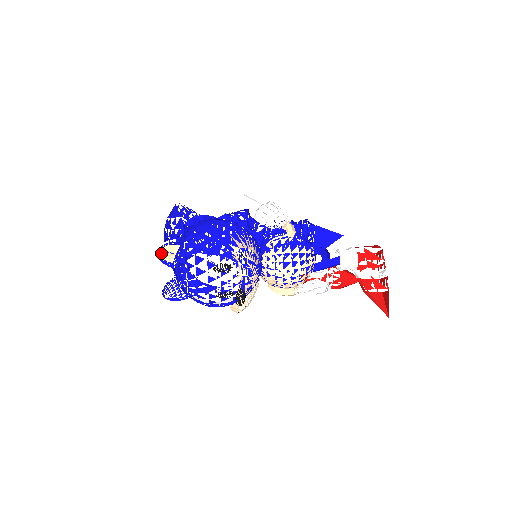
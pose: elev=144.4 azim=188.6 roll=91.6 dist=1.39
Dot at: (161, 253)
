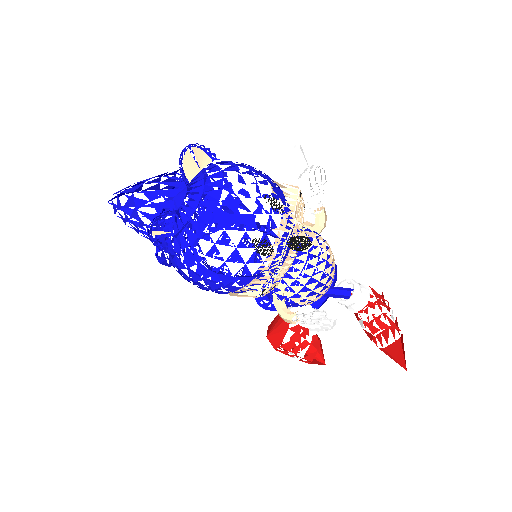
Dot at: (187, 153)
